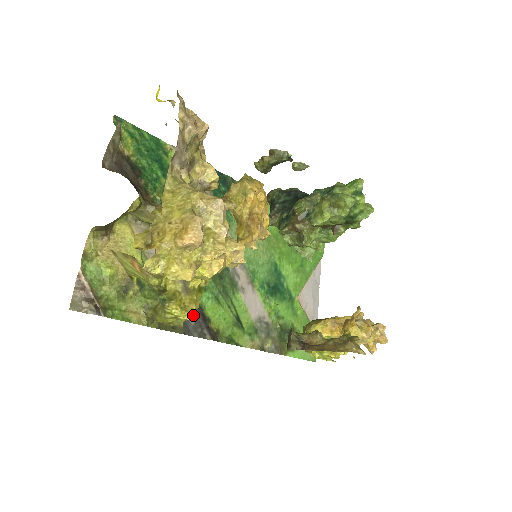
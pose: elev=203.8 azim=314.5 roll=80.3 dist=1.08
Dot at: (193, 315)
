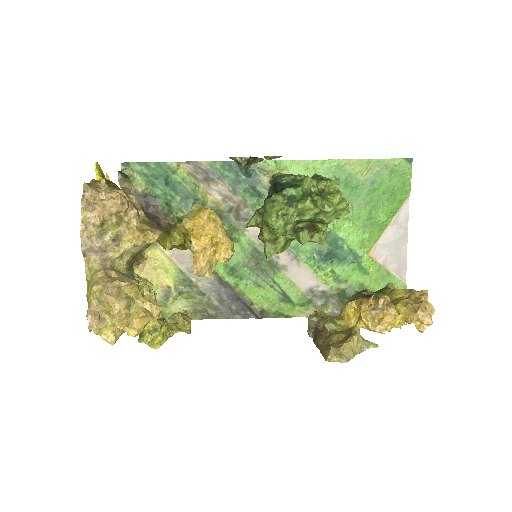
Dot at: (234, 302)
